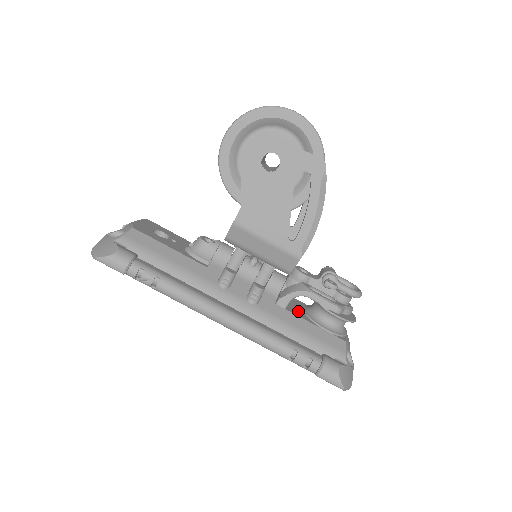
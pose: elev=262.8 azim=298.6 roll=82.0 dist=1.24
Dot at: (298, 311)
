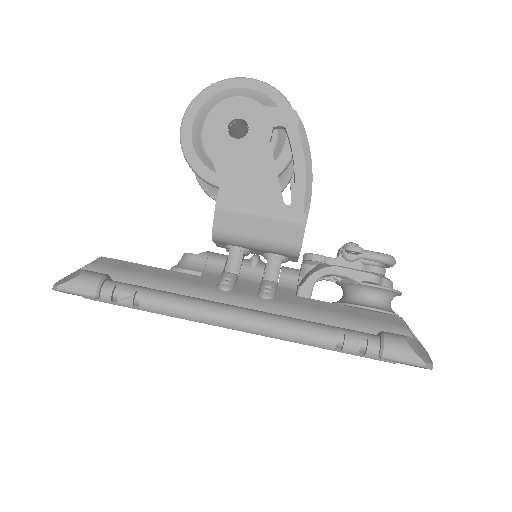
Dot at: occluded
